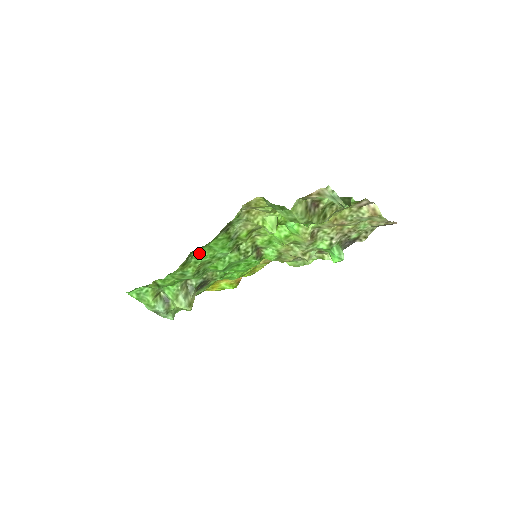
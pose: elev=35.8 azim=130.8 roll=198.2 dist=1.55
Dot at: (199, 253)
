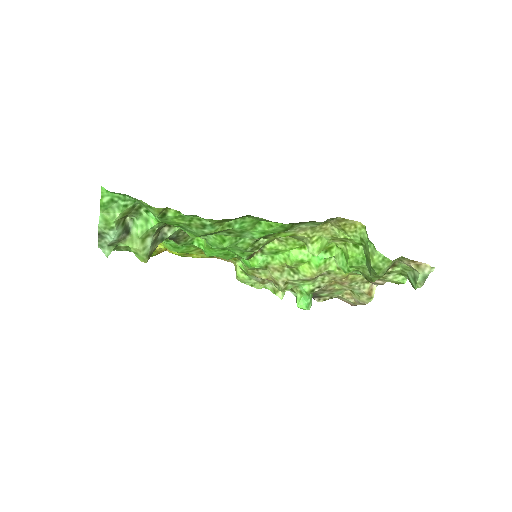
Dot at: (245, 220)
